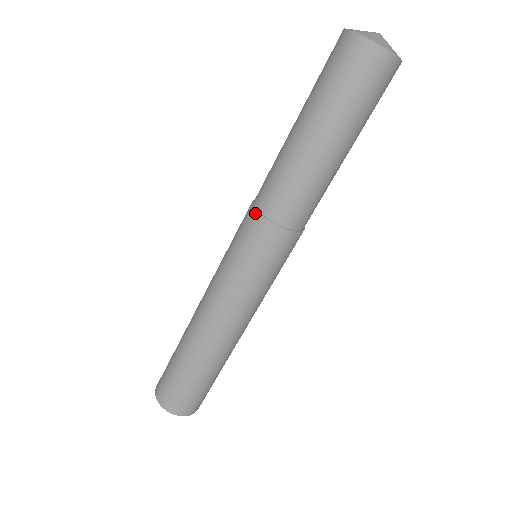
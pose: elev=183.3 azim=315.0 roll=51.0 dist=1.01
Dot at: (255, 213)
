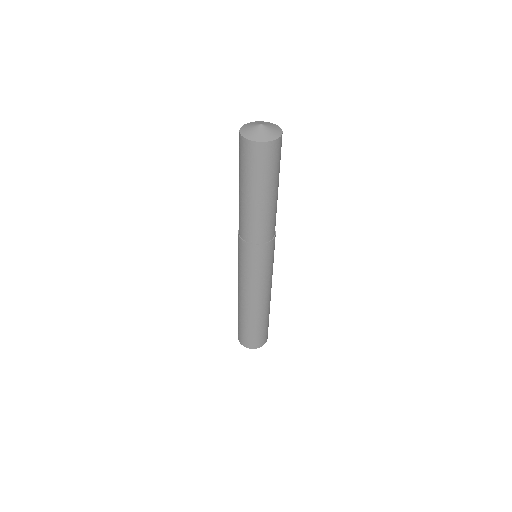
Dot at: occluded
